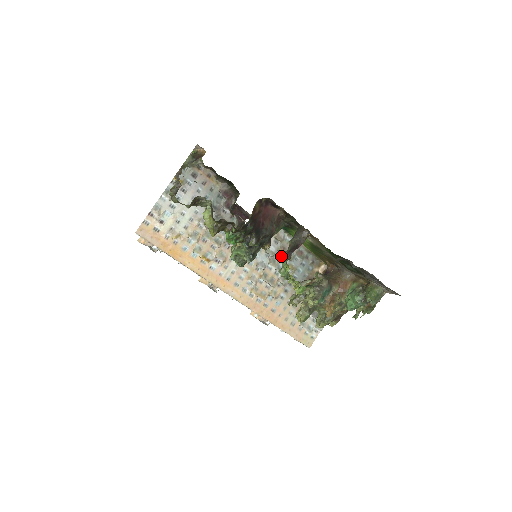
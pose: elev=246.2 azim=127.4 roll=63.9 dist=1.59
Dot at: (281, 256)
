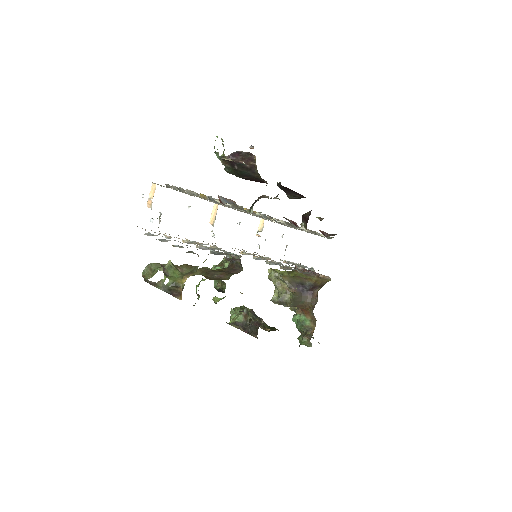
Dot at: (282, 265)
